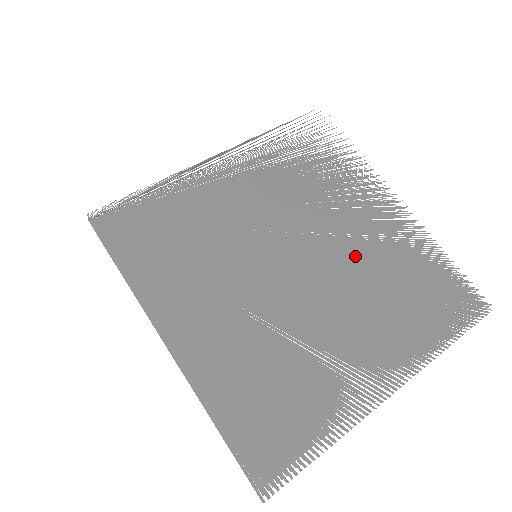
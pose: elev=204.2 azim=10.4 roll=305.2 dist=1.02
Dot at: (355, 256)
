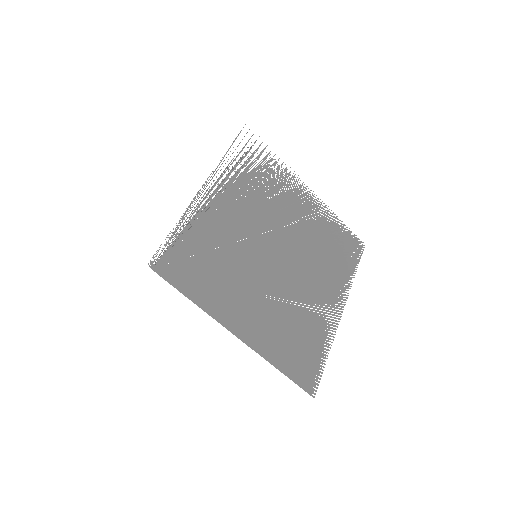
Dot at: (300, 235)
